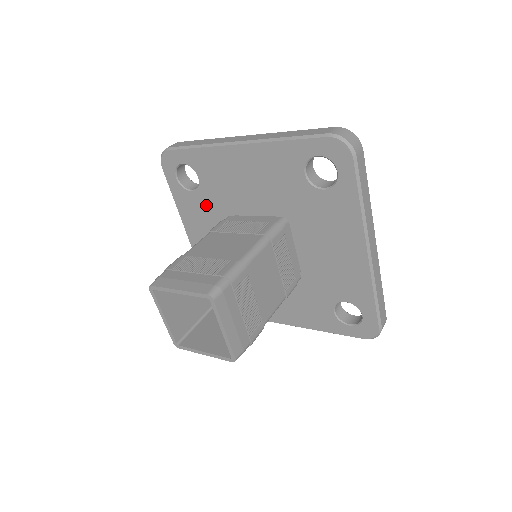
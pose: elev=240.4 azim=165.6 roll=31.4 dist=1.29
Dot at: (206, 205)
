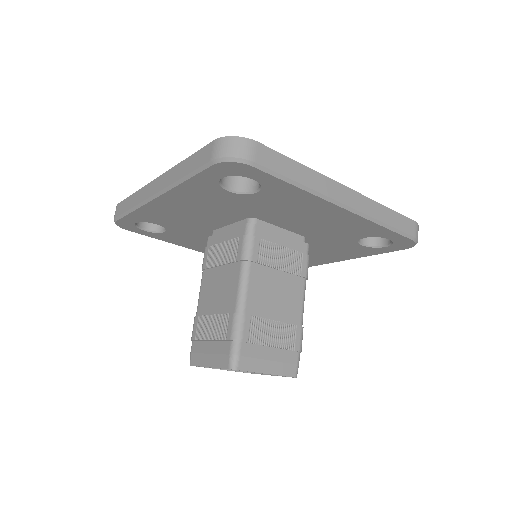
Dot at: (185, 234)
